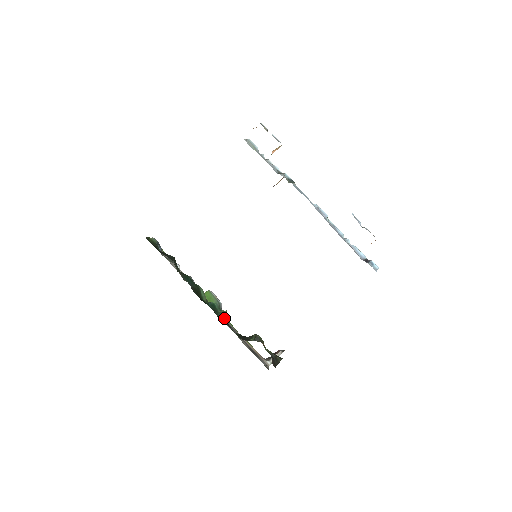
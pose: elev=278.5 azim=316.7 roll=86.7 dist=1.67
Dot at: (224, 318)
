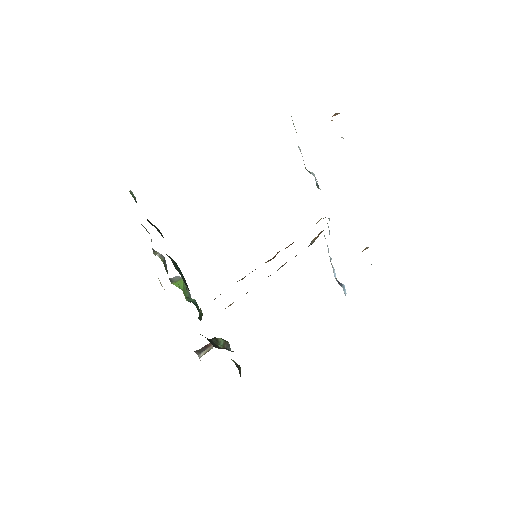
Dot at: occluded
